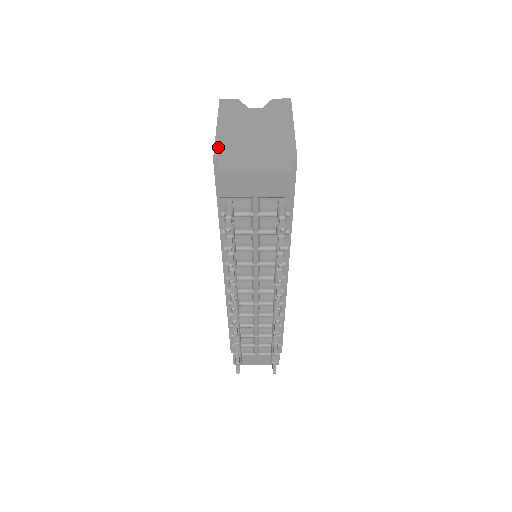
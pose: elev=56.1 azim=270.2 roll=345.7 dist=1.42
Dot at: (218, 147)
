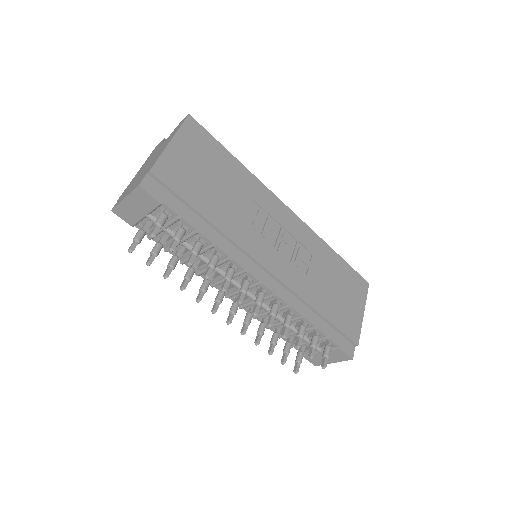
Dot at: (126, 189)
